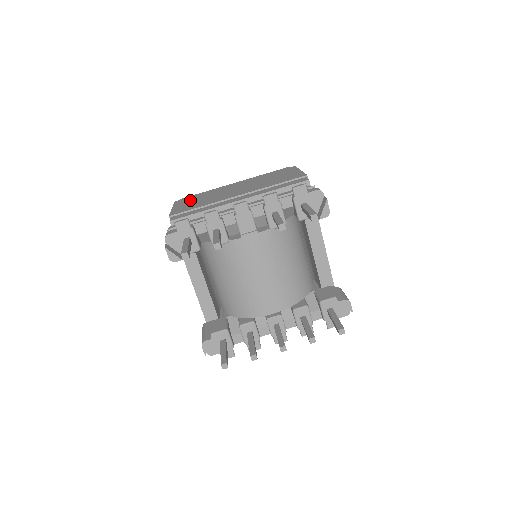
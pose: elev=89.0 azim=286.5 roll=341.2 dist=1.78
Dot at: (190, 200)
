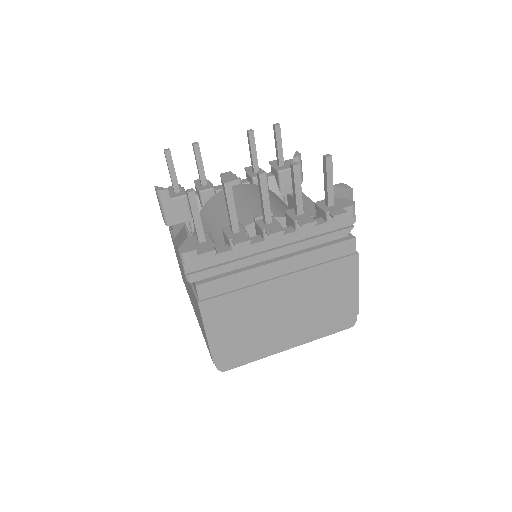
Dot at: occluded
